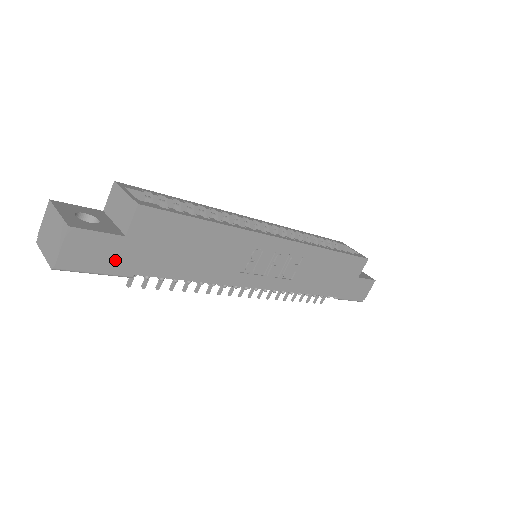
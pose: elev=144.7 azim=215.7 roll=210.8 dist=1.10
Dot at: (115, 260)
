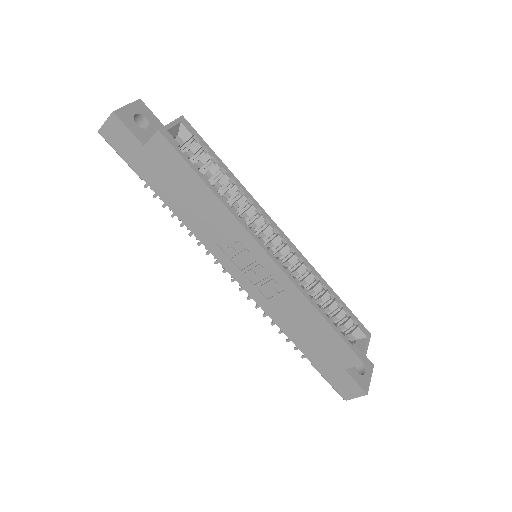
Dot at: (133, 157)
